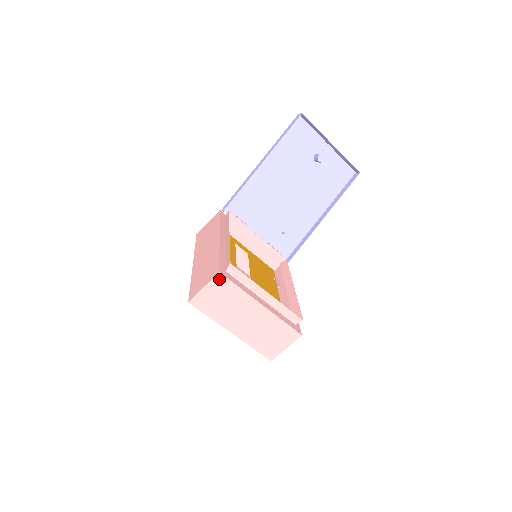
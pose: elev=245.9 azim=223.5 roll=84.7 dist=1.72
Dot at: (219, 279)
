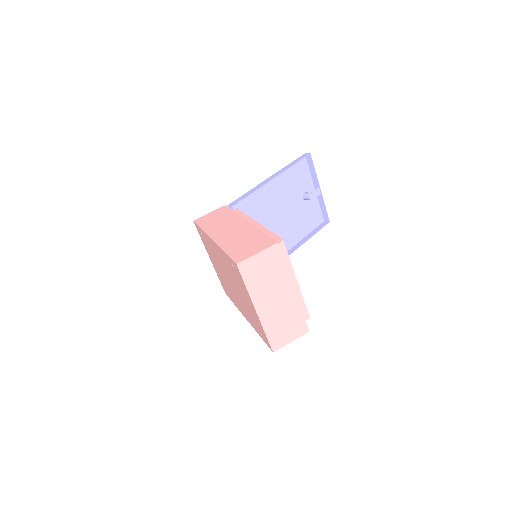
Dot at: (274, 250)
